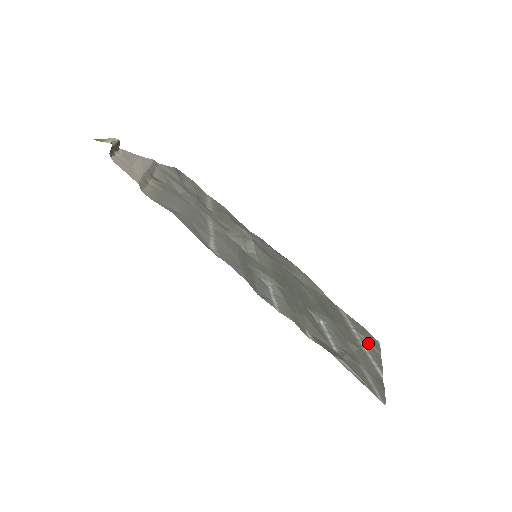
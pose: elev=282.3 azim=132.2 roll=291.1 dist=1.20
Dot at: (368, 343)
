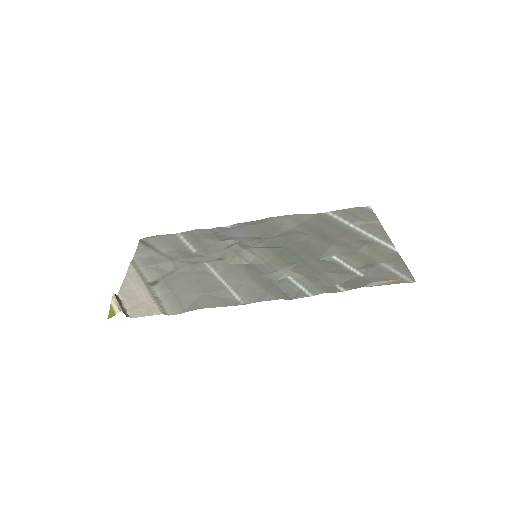
Dot at: (366, 224)
